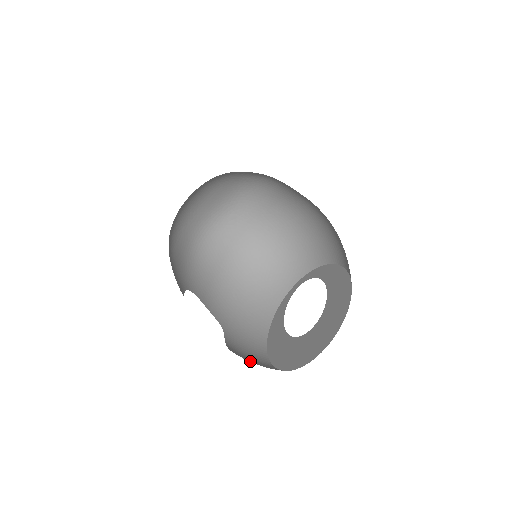
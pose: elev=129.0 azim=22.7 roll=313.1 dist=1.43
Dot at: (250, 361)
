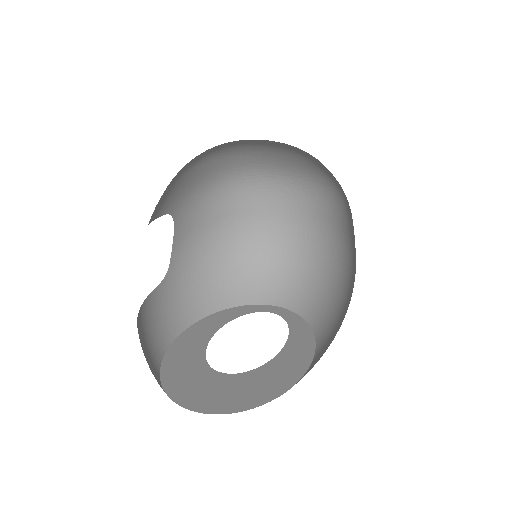
Dot at: (146, 337)
